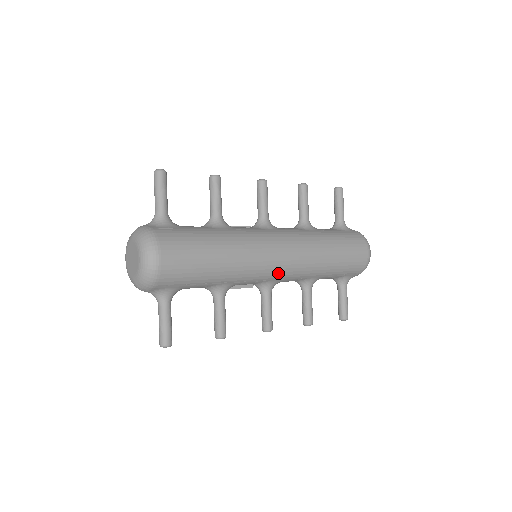
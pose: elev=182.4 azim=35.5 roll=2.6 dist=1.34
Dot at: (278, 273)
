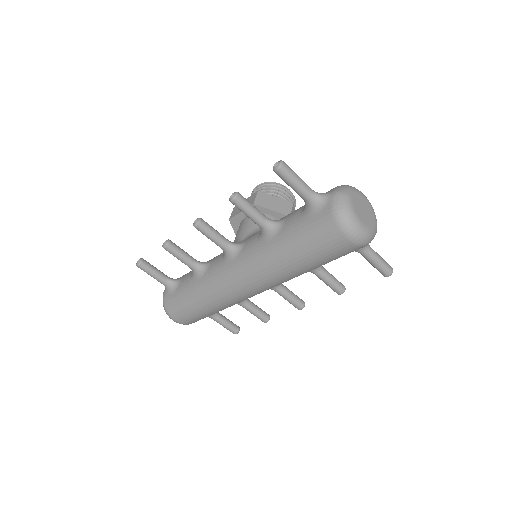
Dot at: (260, 292)
